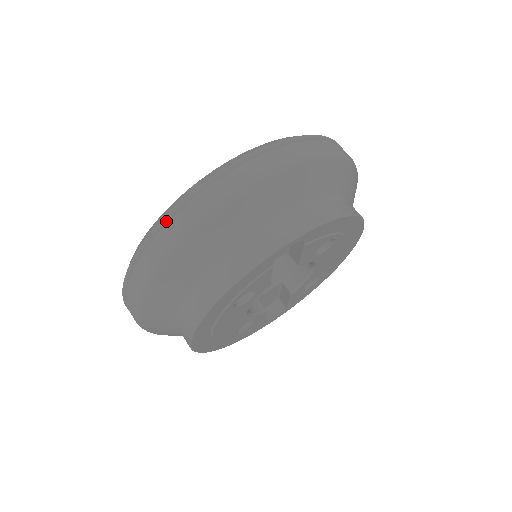
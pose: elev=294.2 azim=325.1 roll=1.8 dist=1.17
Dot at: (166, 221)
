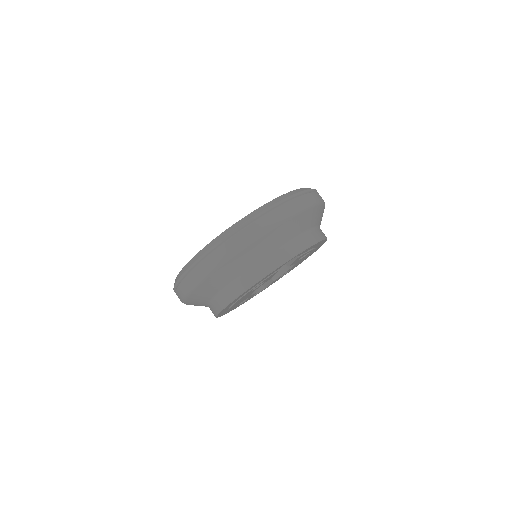
Dot at: (225, 240)
